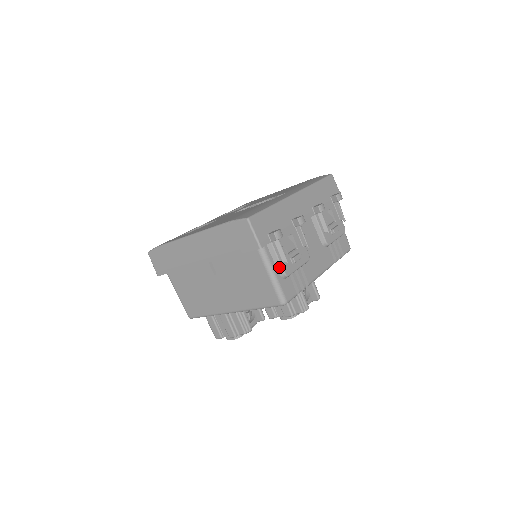
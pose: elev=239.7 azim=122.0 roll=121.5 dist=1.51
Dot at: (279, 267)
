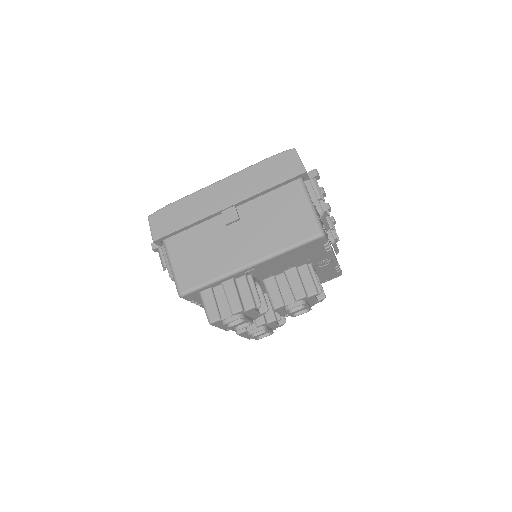
Dot at: (316, 202)
